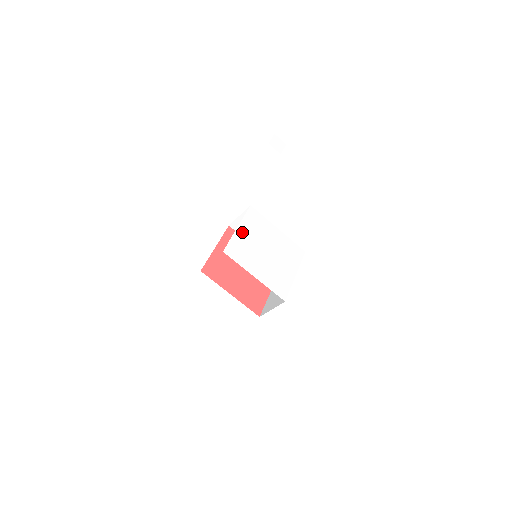
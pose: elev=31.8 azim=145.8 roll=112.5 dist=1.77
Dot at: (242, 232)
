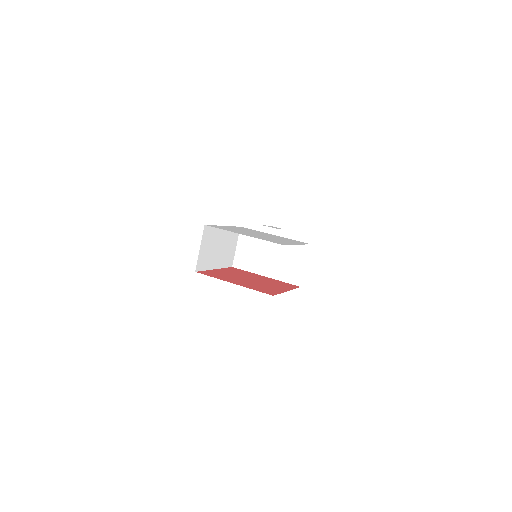
Dot at: (229, 227)
